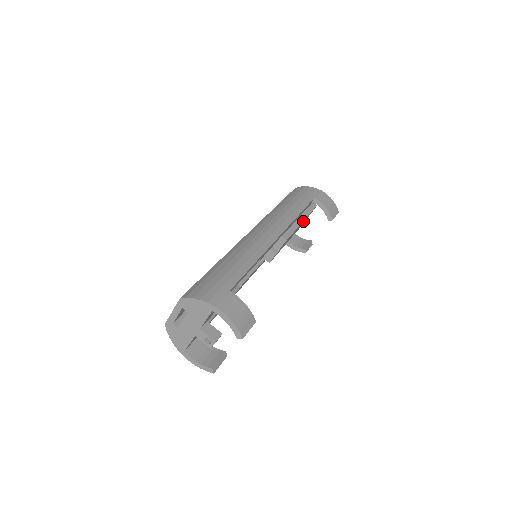
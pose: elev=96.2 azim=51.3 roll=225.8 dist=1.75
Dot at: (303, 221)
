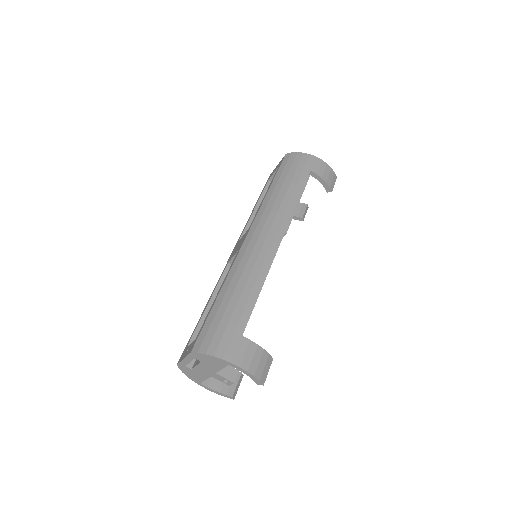
Dot at: occluded
